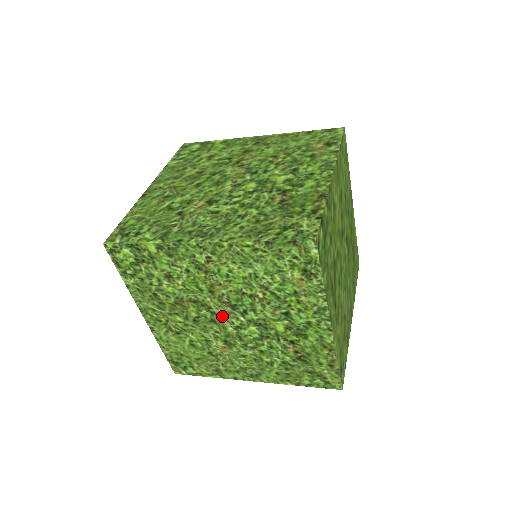
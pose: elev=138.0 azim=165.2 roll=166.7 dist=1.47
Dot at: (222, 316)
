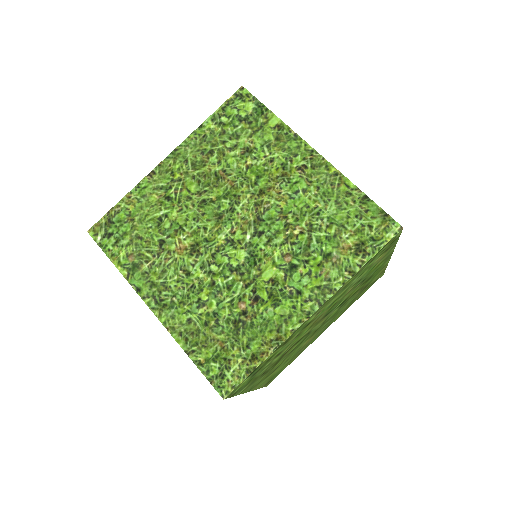
Dot at: occluded
